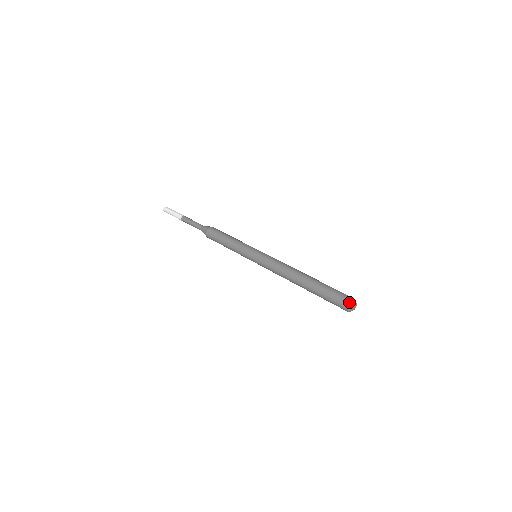
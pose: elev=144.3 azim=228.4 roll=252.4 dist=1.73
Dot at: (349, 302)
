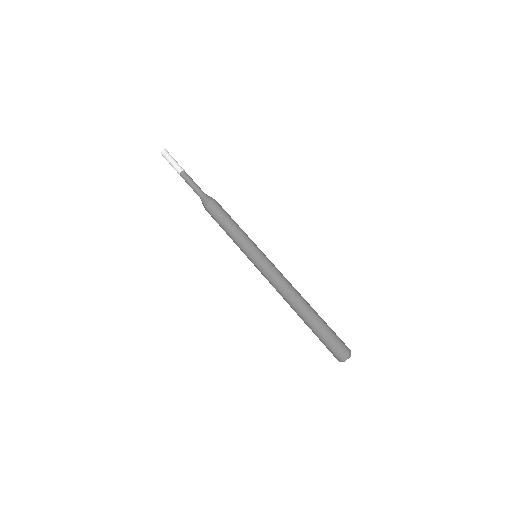
Dot at: (339, 359)
